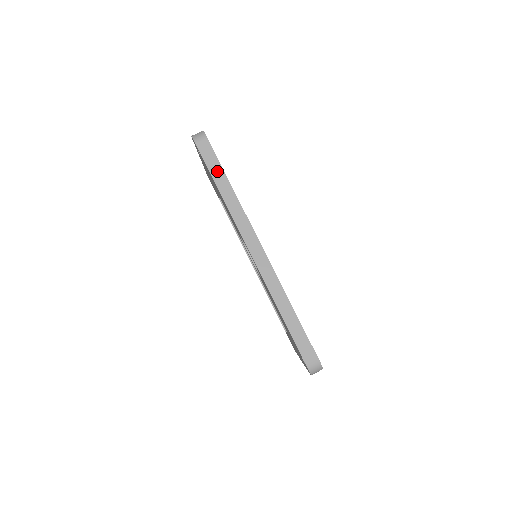
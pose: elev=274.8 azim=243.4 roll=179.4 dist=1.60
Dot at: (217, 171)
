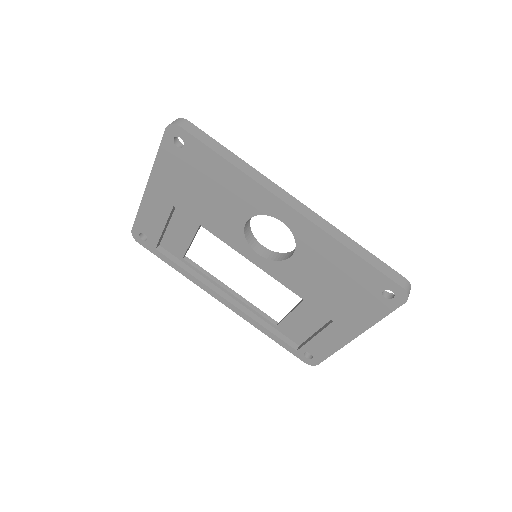
Dot at: (216, 146)
